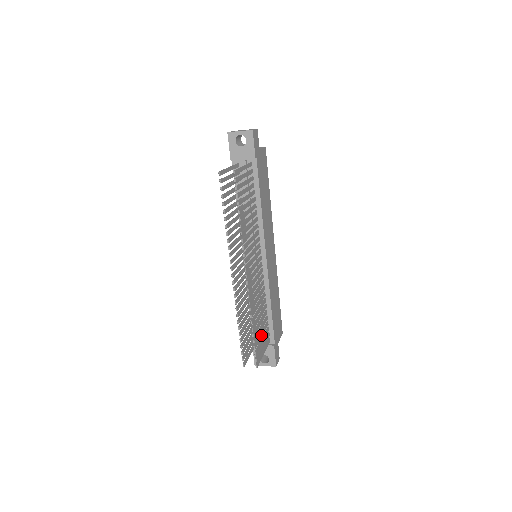
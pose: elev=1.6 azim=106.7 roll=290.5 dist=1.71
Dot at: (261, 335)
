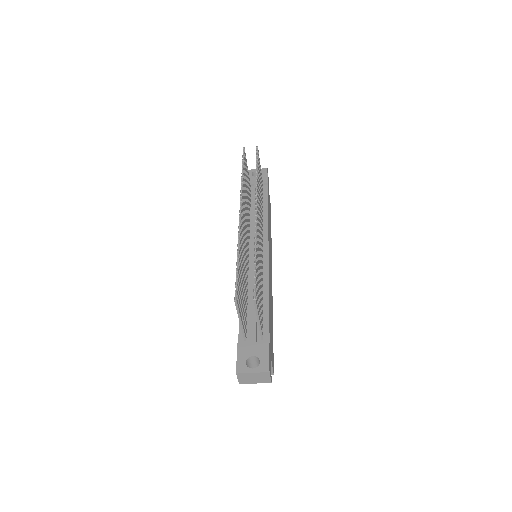
Dot at: (259, 295)
